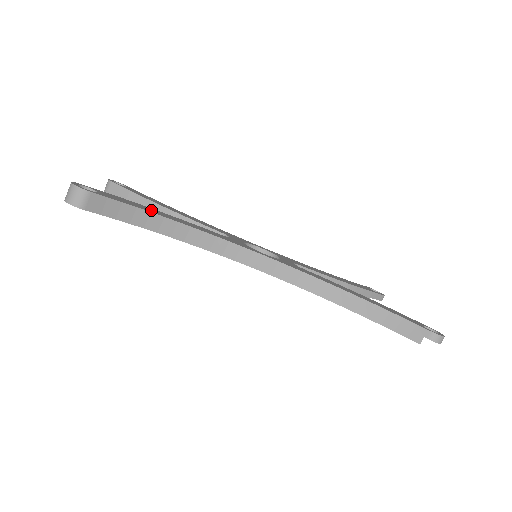
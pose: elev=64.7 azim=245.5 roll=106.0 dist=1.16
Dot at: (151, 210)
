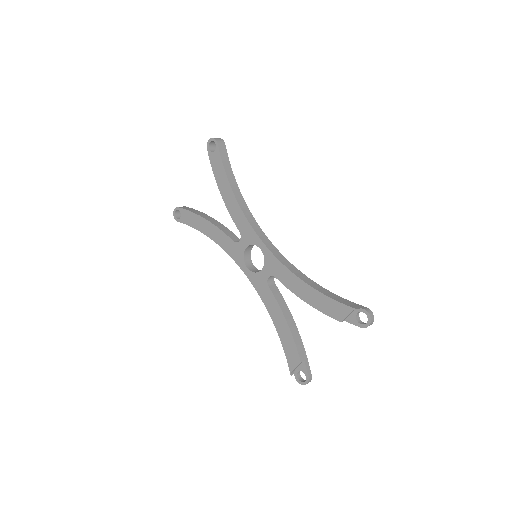
Dot at: occluded
